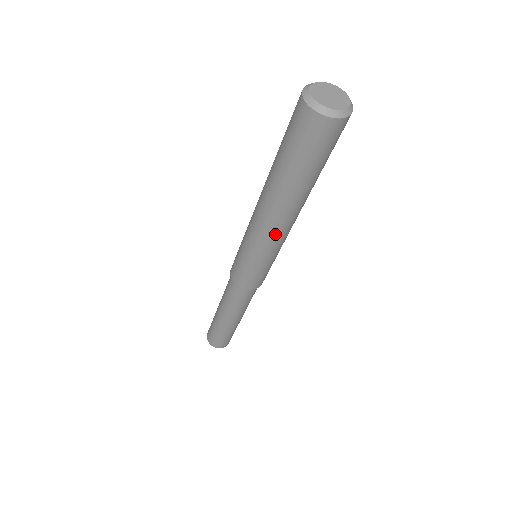
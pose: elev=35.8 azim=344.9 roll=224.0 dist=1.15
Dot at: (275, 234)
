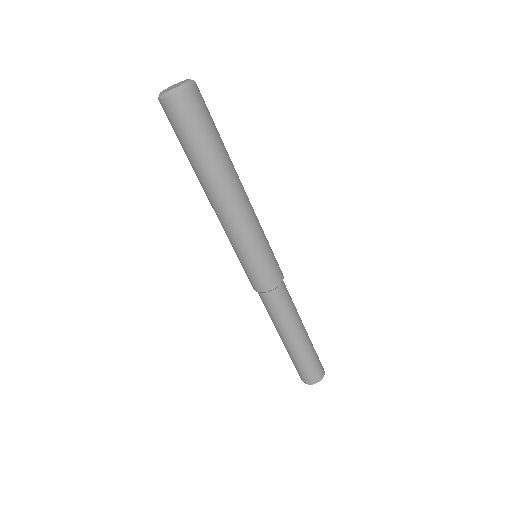
Dot at: (220, 219)
